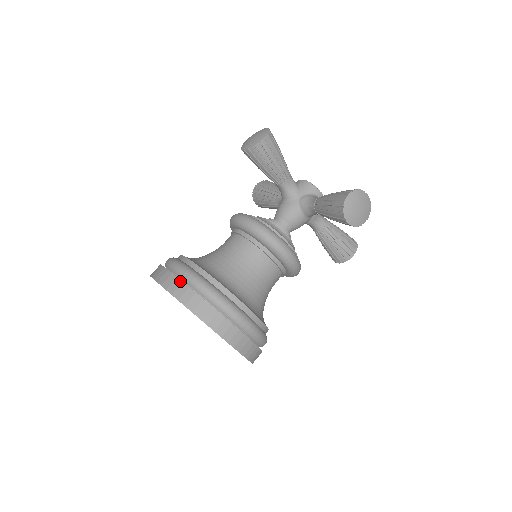
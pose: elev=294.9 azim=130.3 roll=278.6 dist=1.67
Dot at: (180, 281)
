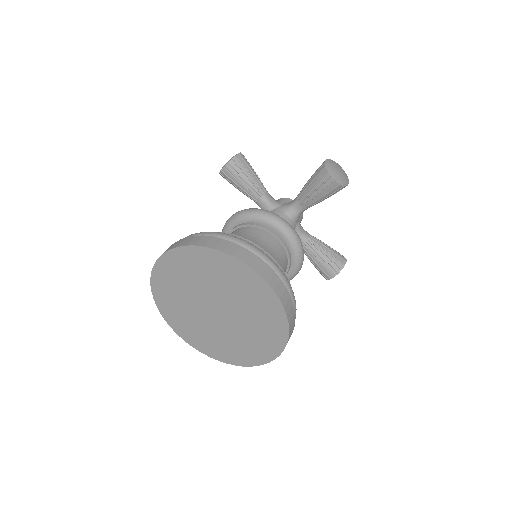
Dot at: (192, 237)
